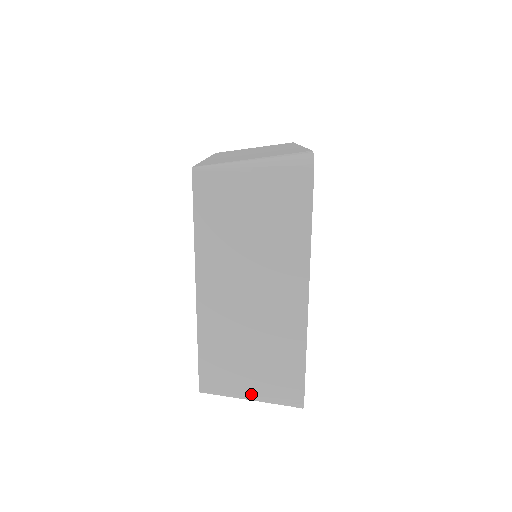
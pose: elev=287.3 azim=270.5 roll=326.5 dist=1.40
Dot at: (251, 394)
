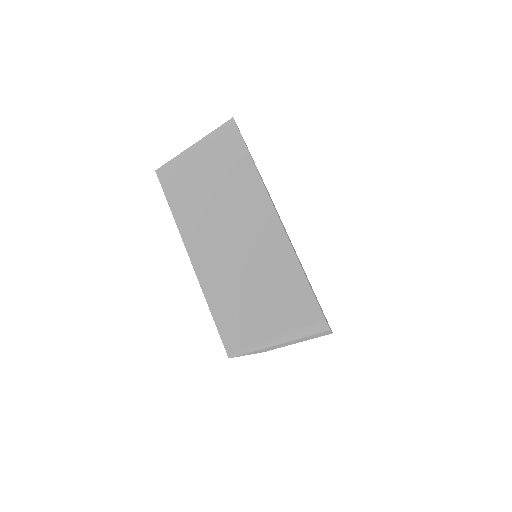
Dot at: (273, 333)
